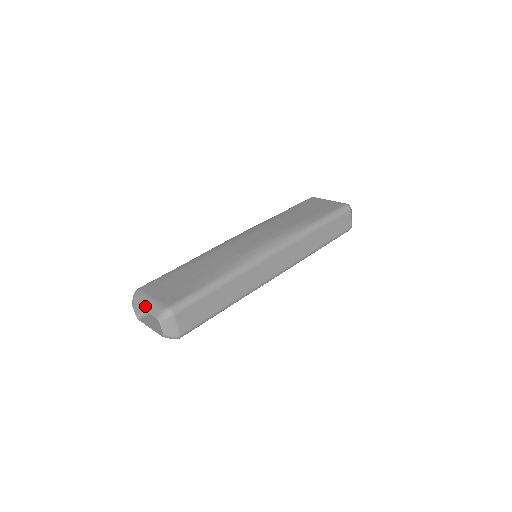
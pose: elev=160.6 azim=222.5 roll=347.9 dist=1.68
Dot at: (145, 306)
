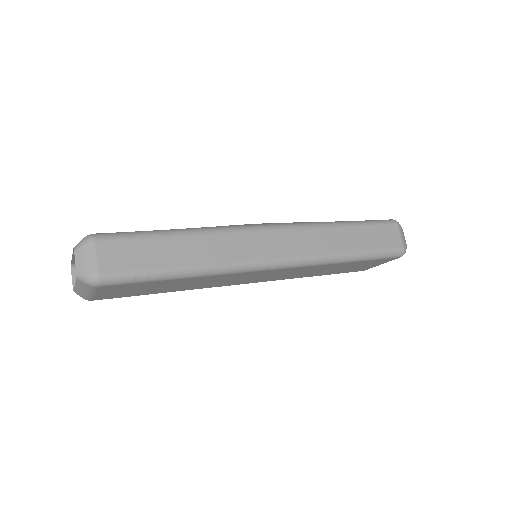
Dot at: occluded
